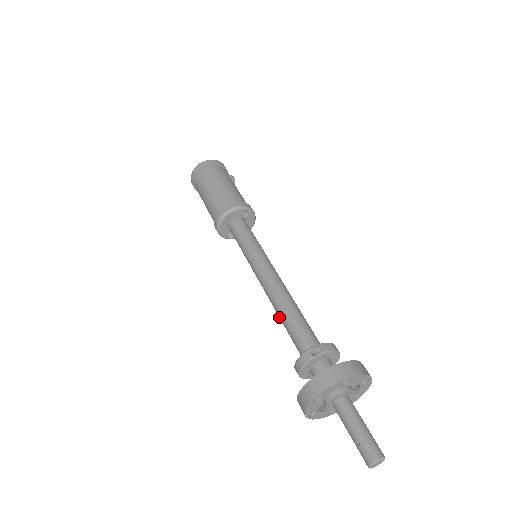
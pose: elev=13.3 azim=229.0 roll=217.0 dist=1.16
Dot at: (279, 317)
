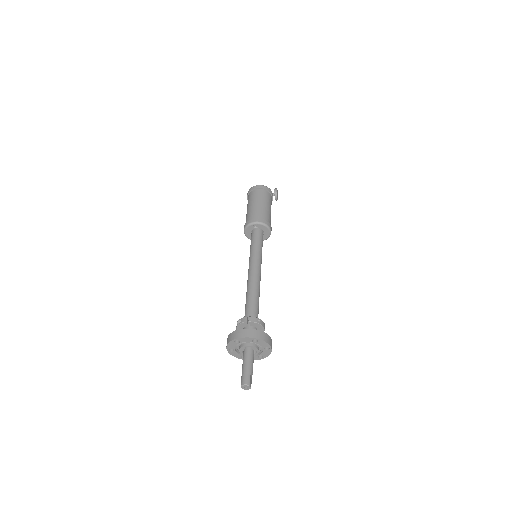
Dot at: occluded
